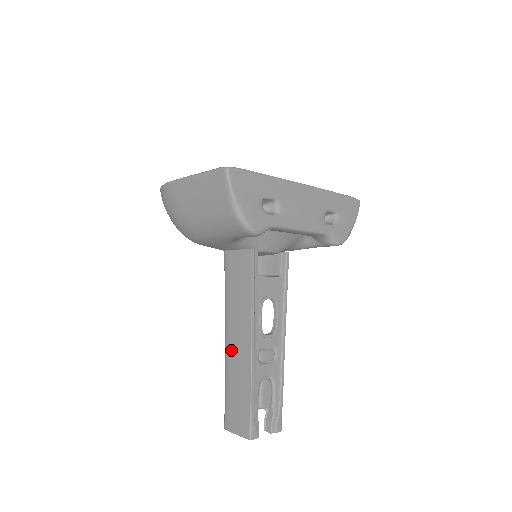
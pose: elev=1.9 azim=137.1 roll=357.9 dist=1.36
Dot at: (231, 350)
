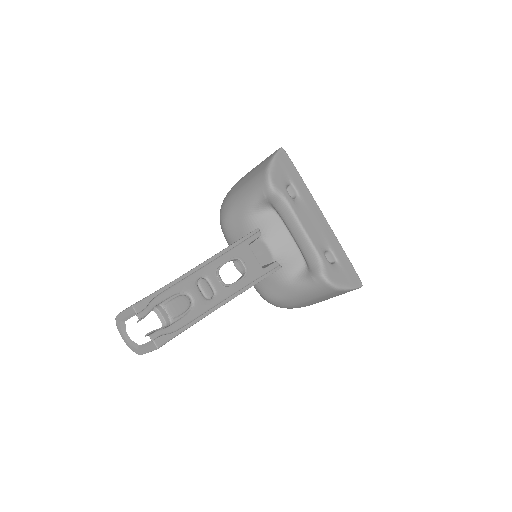
Dot at: occluded
